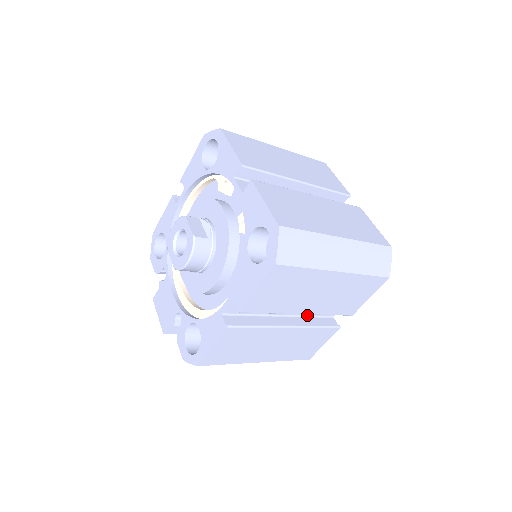
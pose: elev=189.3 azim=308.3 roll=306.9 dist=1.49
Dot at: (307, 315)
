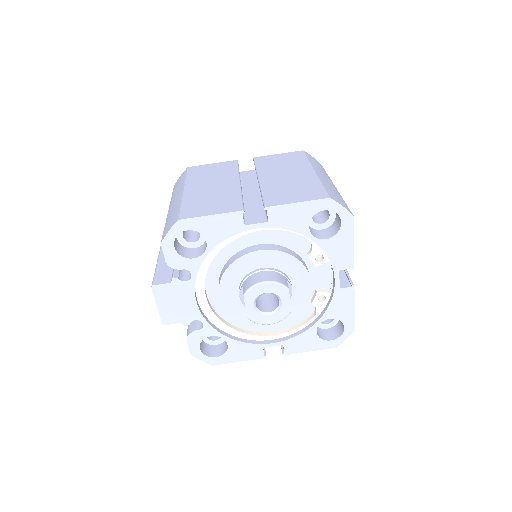
Dot at: occluded
